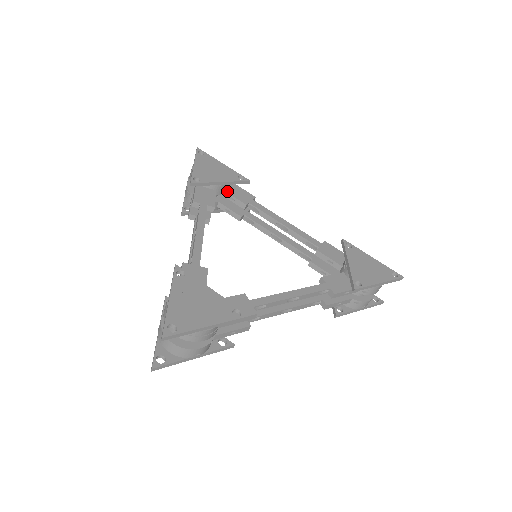
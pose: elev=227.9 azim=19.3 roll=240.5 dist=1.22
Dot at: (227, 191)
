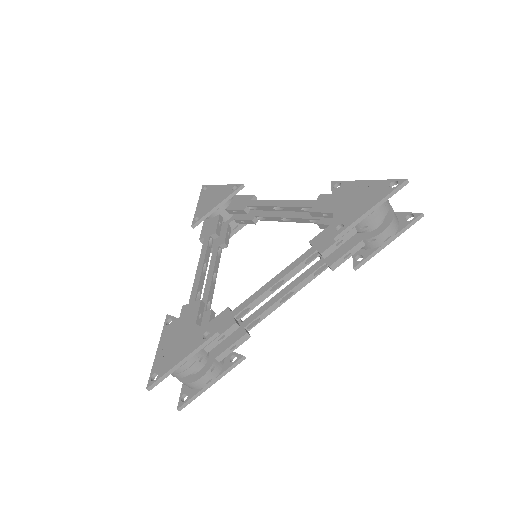
Dot at: (229, 208)
